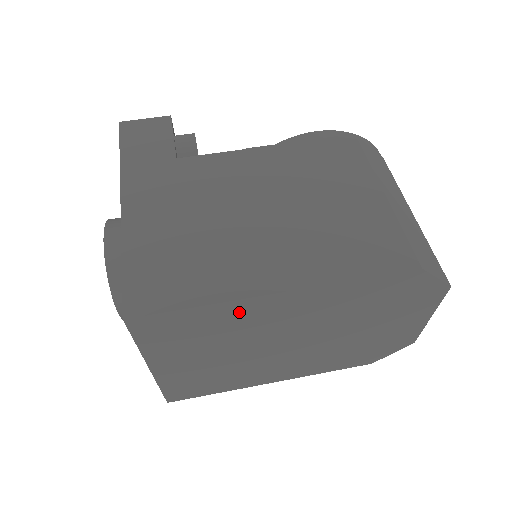
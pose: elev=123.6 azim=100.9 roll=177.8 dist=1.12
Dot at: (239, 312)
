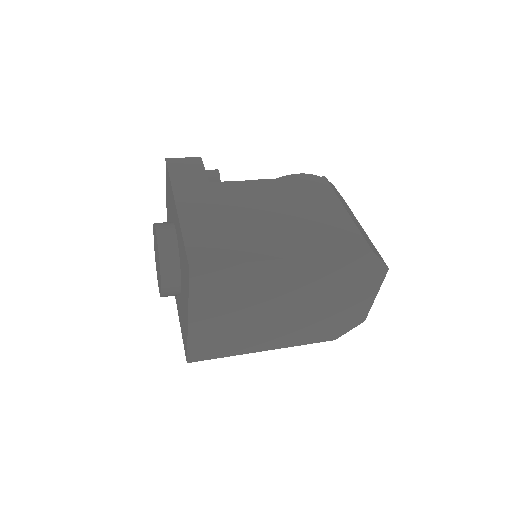
Dot at: (259, 272)
